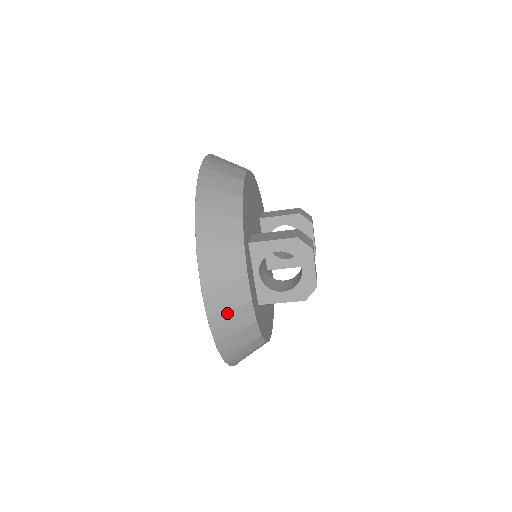
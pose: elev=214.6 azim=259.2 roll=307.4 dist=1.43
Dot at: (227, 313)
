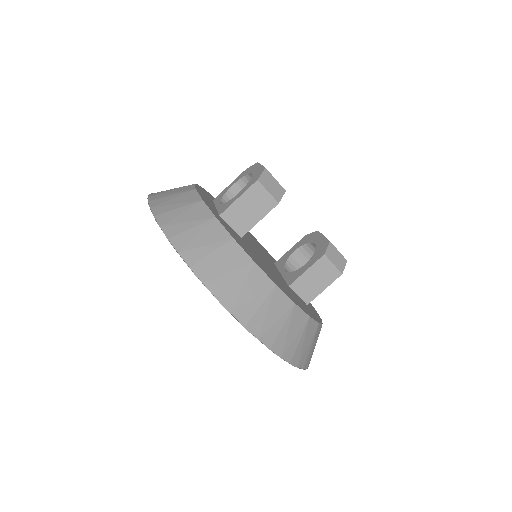
Dot at: (169, 197)
